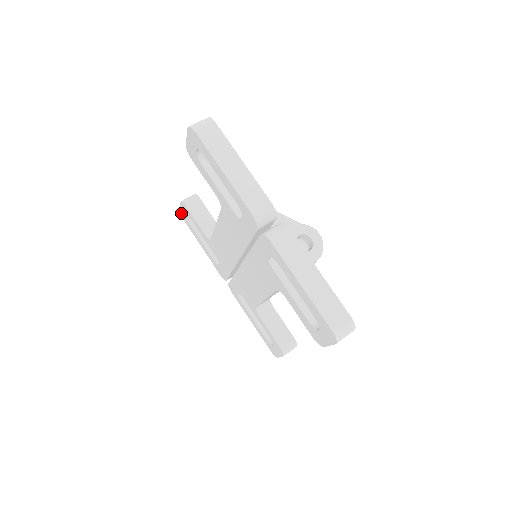
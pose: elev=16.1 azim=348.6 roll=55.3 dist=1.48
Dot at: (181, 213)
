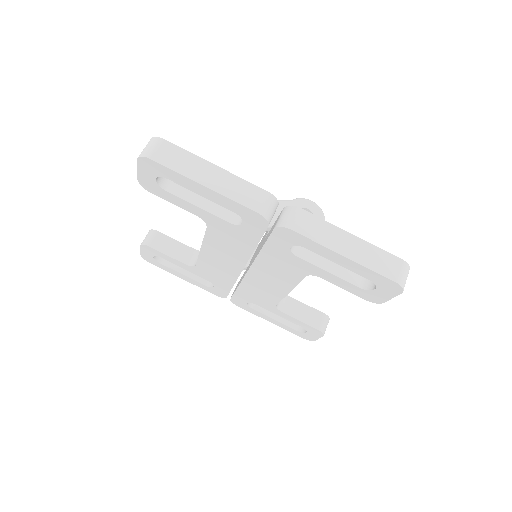
Dot at: (143, 257)
